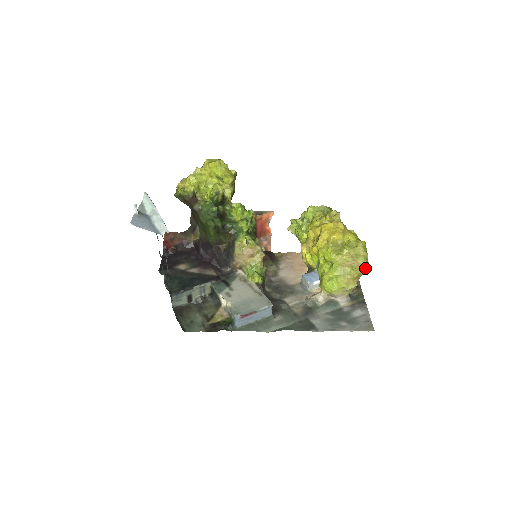
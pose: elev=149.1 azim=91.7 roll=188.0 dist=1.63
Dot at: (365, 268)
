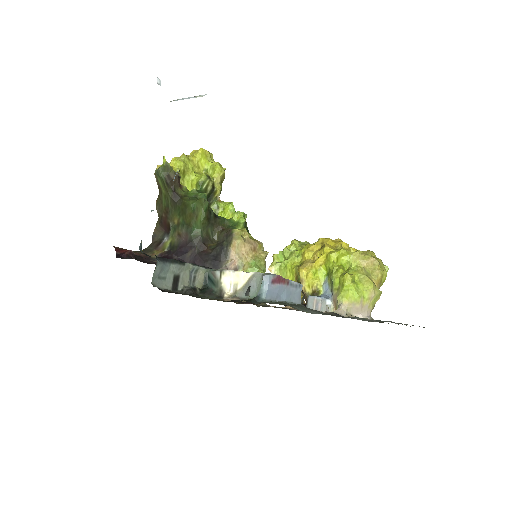
Dot at: (385, 271)
